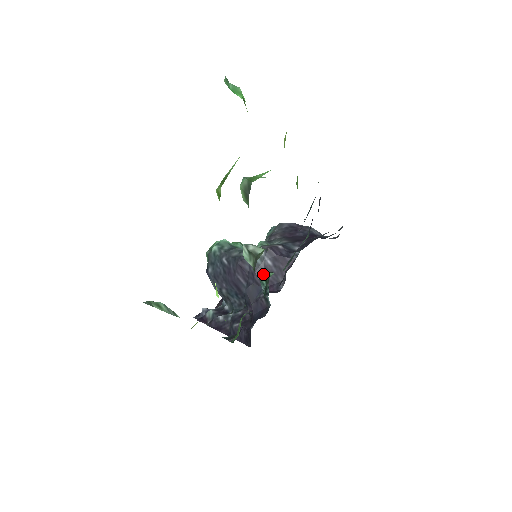
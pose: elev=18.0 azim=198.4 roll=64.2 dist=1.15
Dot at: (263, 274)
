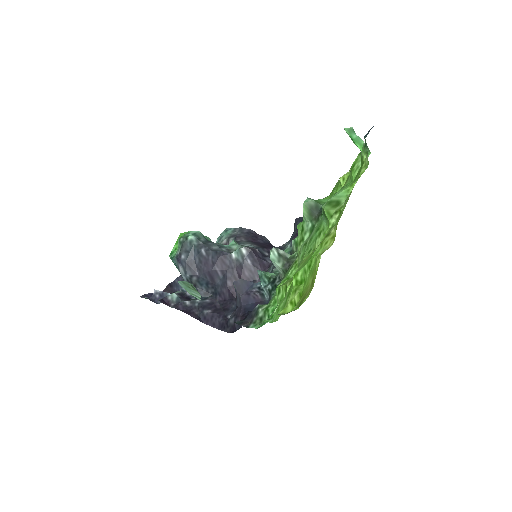
Dot at: (265, 273)
